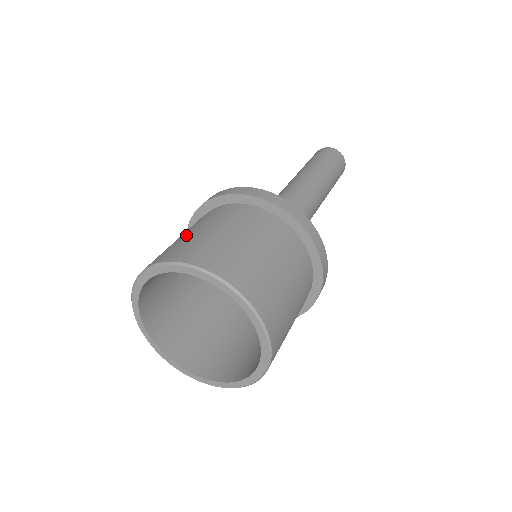
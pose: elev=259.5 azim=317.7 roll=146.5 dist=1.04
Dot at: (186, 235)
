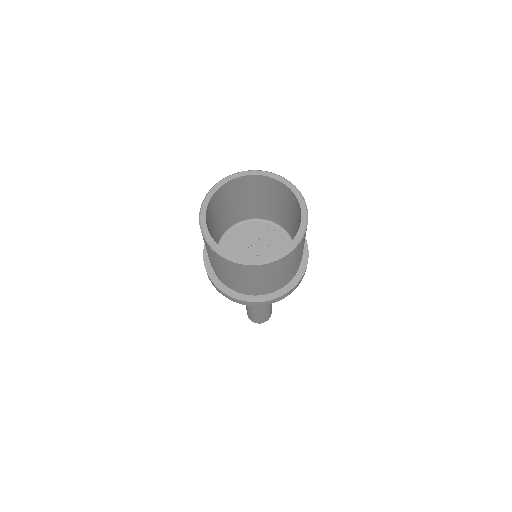
Dot at: occluded
